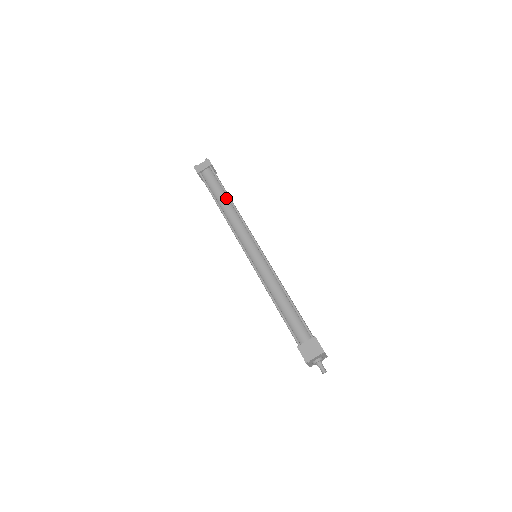
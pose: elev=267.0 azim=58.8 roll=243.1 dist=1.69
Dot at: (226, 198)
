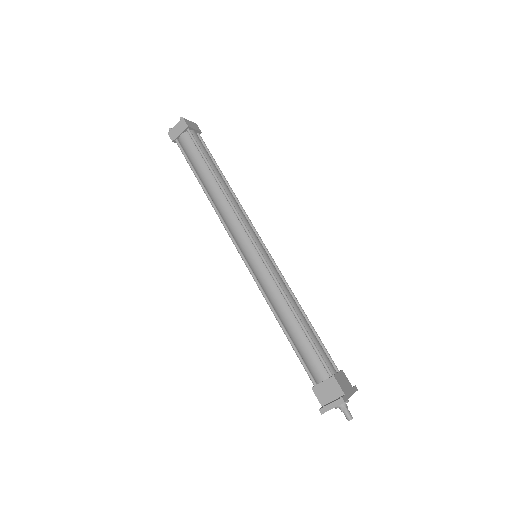
Dot at: (211, 175)
